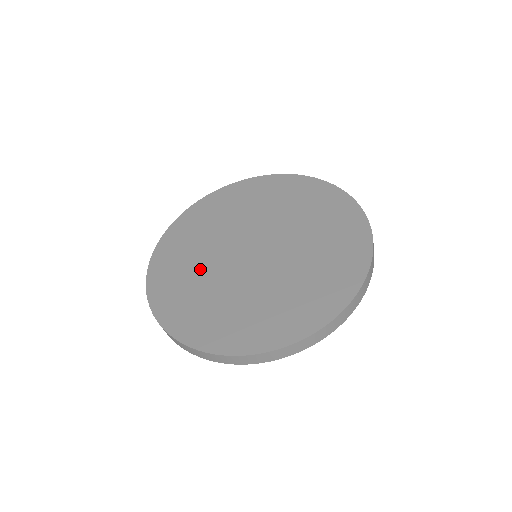
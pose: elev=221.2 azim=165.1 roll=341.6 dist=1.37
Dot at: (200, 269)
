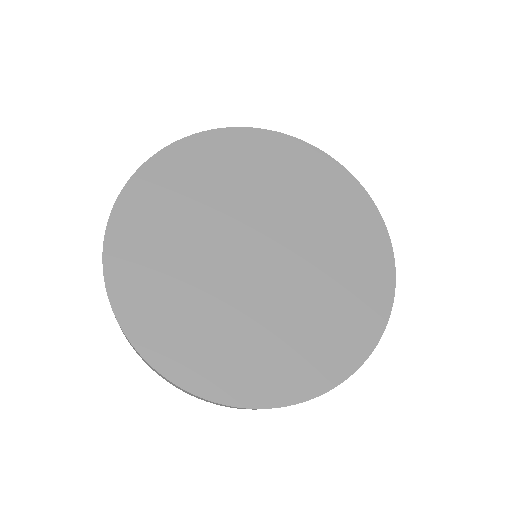
Dot at: (215, 310)
